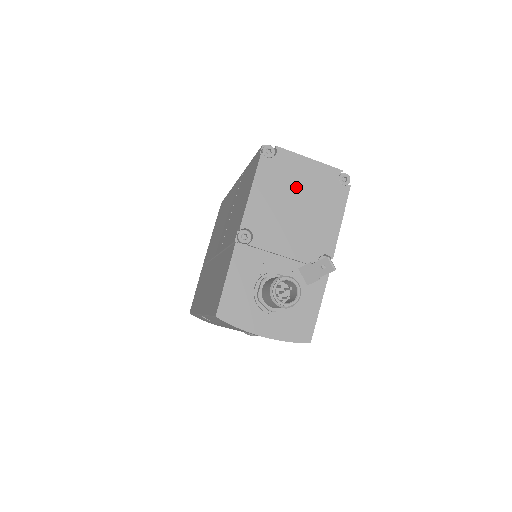
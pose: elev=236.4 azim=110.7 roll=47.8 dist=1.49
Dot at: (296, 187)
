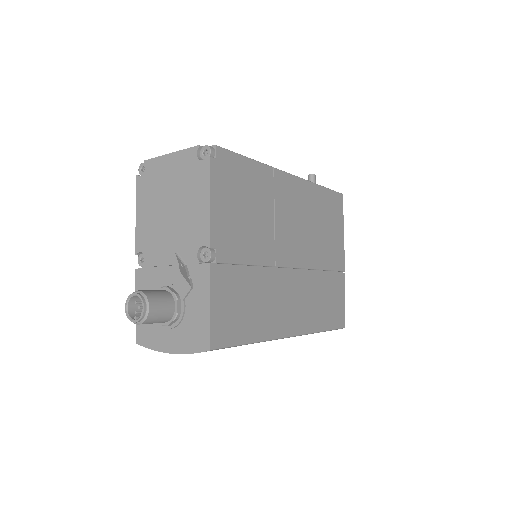
Dot at: (165, 190)
